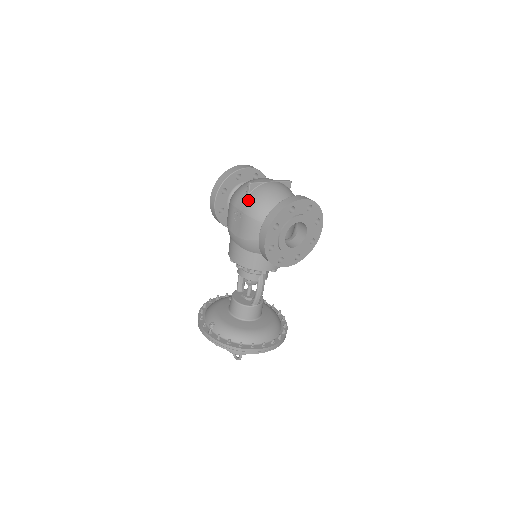
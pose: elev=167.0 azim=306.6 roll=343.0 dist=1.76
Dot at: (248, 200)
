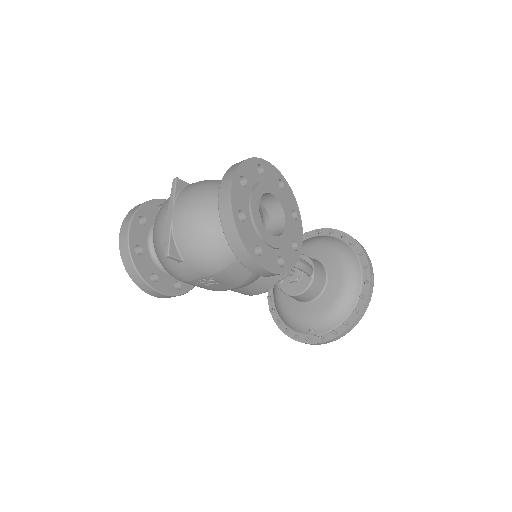
Dot at: (192, 265)
